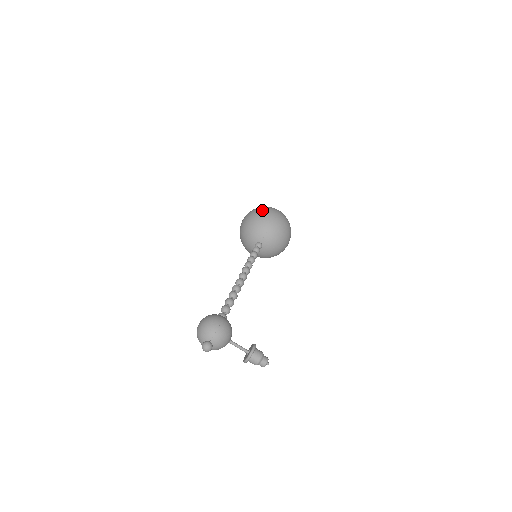
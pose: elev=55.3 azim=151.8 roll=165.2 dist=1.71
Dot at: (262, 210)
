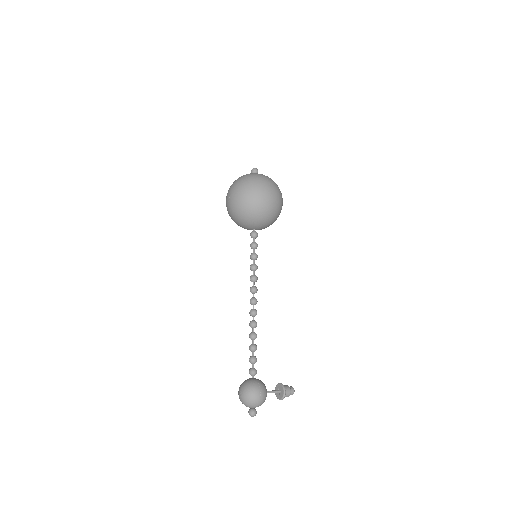
Dot at: (253, 198)
